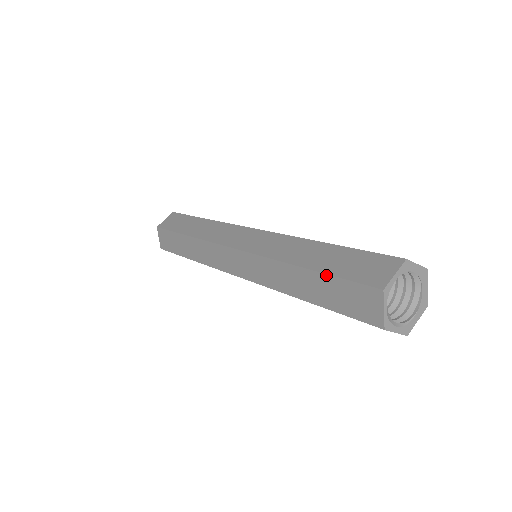
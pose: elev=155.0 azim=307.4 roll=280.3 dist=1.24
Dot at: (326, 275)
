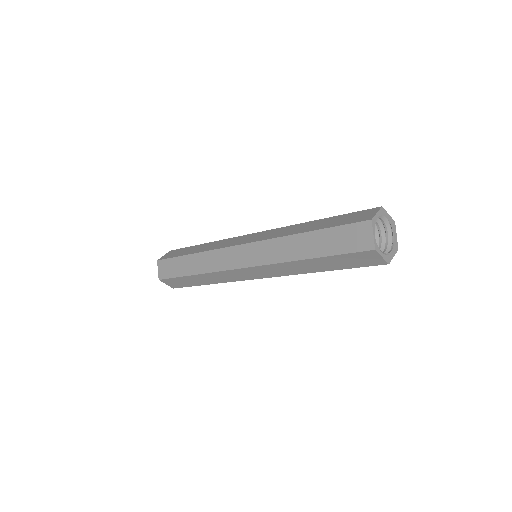
Dot at: (326, 229)
